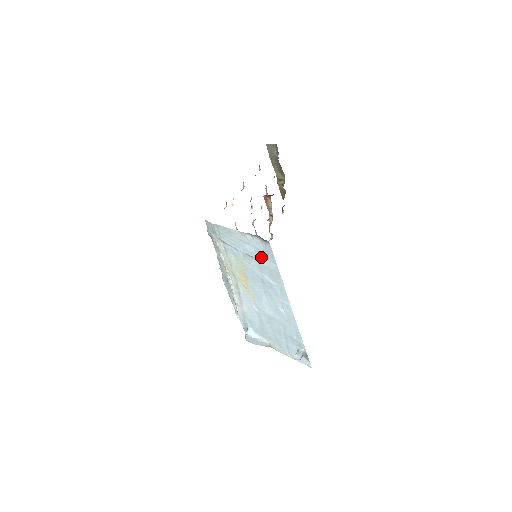
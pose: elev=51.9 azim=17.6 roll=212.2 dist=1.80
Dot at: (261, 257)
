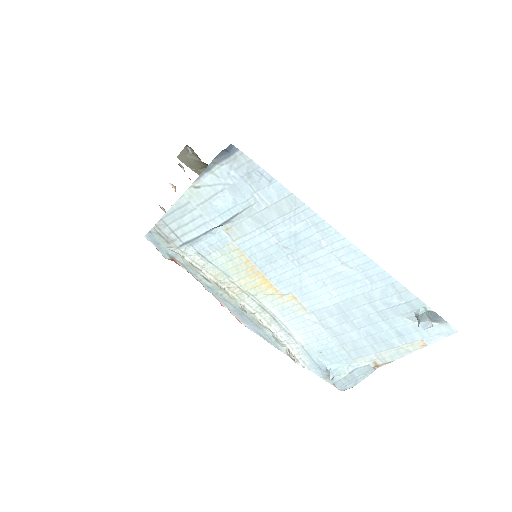
Dot at: (248, 197)
